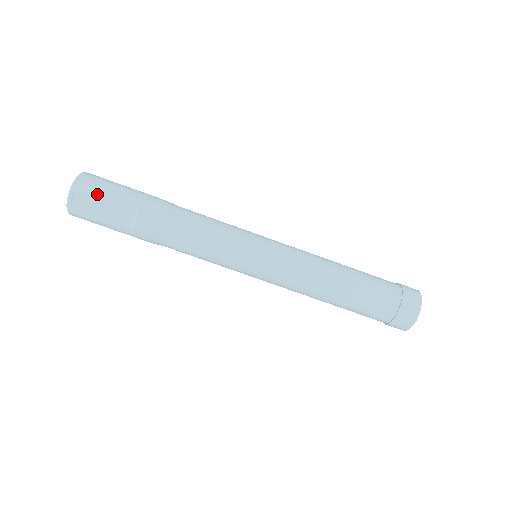
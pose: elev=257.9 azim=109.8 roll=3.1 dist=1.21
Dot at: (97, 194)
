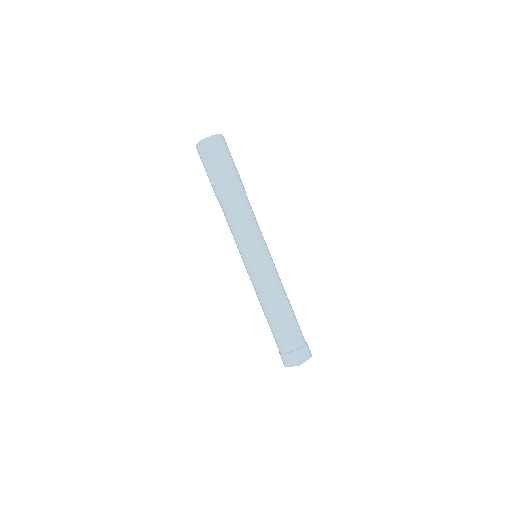
Dot at: (211, 154)
